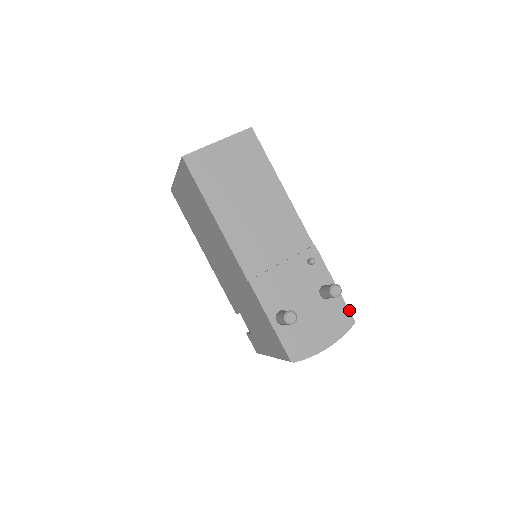
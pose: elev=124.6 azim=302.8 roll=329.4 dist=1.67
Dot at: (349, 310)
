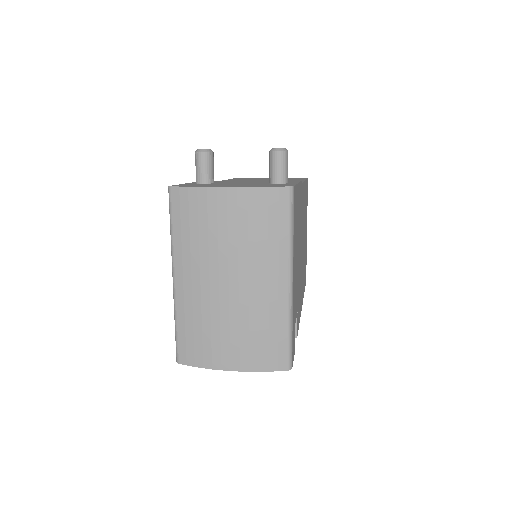
Dot at: (295, 185)
